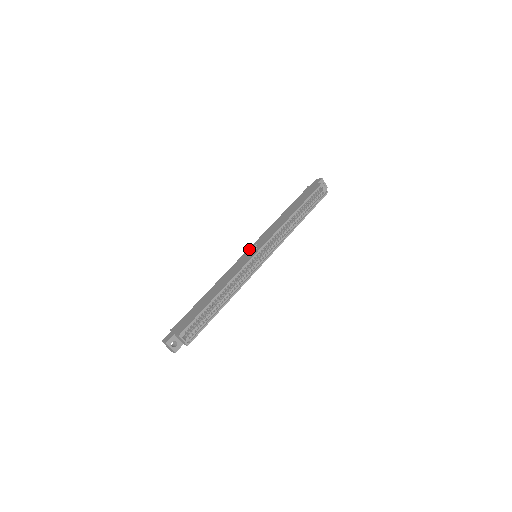
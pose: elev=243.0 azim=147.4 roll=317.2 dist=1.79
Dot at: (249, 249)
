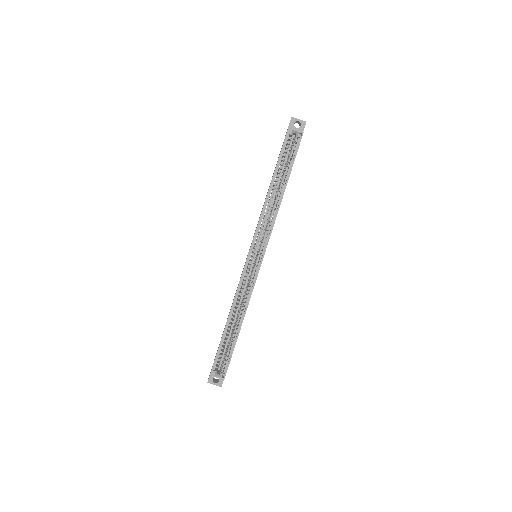
Dot at: occluded
